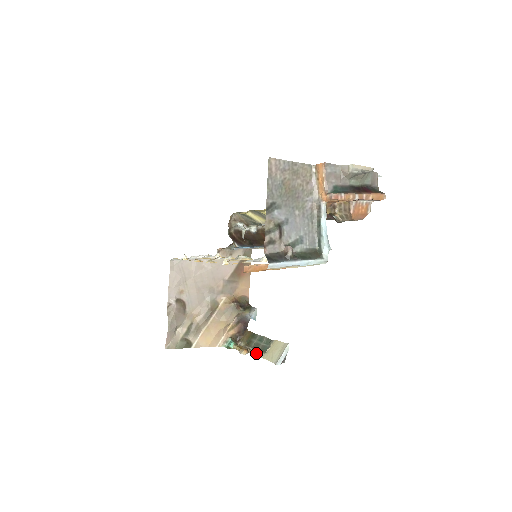
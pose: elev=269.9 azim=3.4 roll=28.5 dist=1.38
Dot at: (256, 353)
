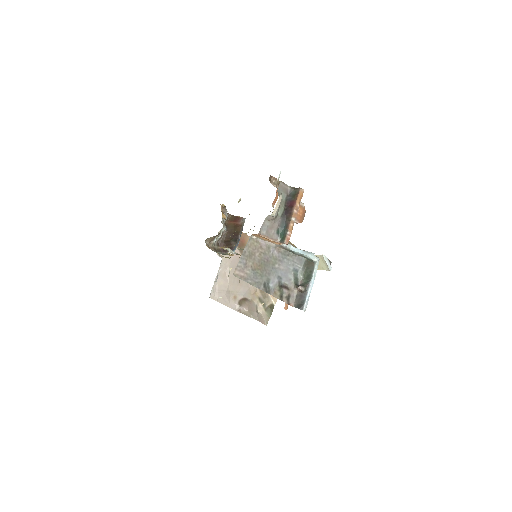
Dot at: occluded
